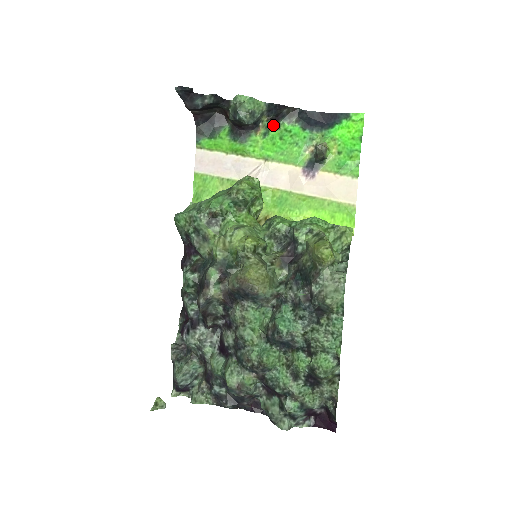
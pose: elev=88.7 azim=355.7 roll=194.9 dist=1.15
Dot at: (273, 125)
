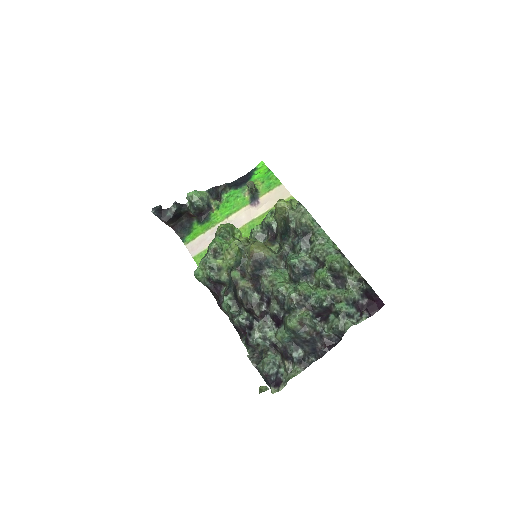
Dot at: (219, 202)
